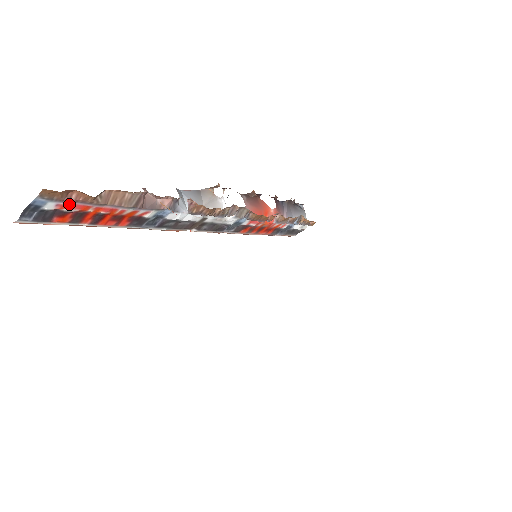
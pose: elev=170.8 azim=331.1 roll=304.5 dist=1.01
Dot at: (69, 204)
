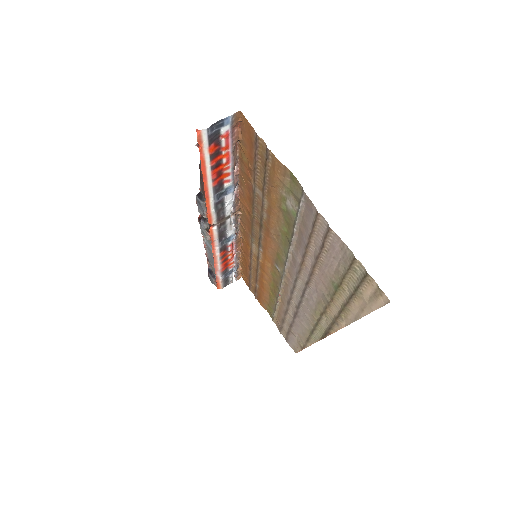
Dot at: (228, 136)
